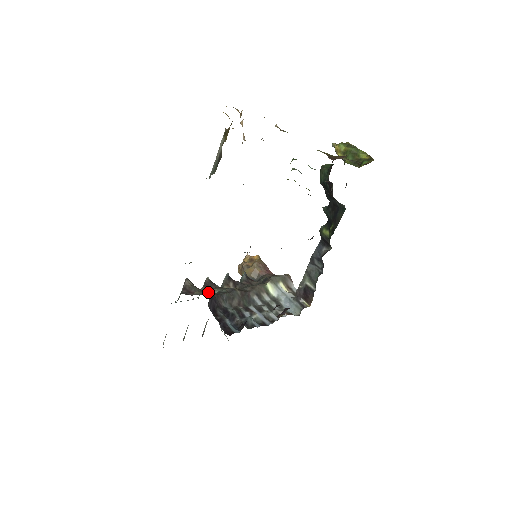
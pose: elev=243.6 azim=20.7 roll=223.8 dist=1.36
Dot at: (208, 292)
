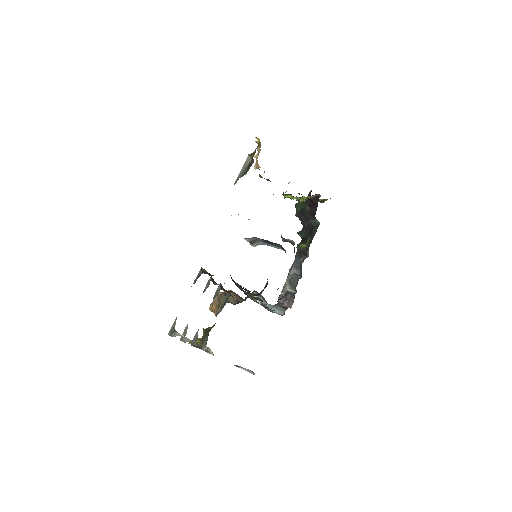
Dot at: (215, 284)
